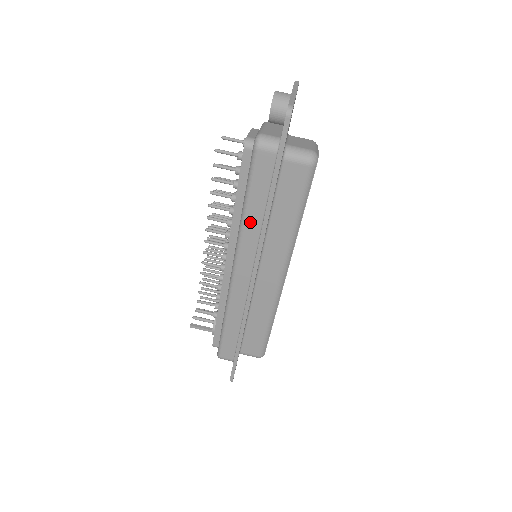
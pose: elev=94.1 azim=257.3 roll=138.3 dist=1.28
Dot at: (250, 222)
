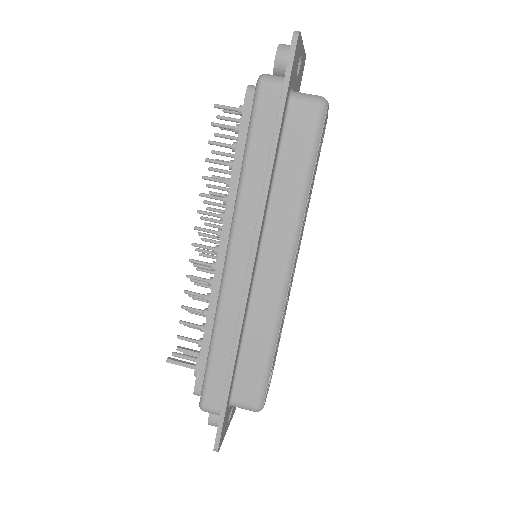
Dot at: (250, 182)
